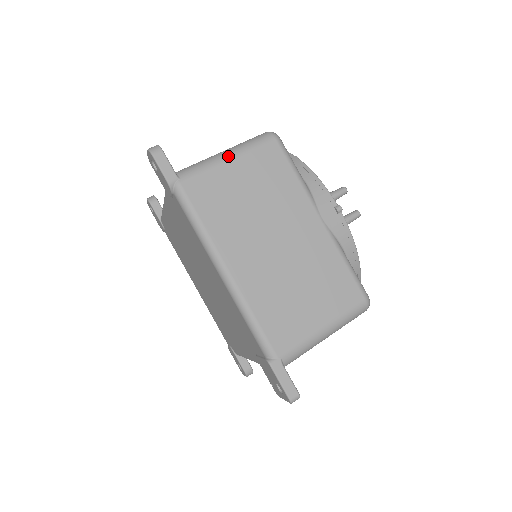
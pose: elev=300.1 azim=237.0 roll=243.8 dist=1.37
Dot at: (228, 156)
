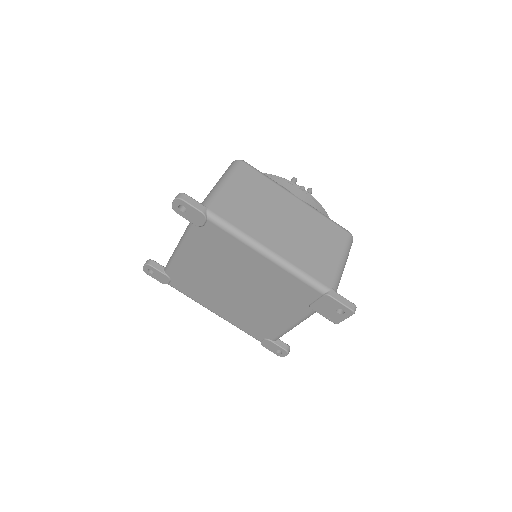
Dot at: (225, 183)
